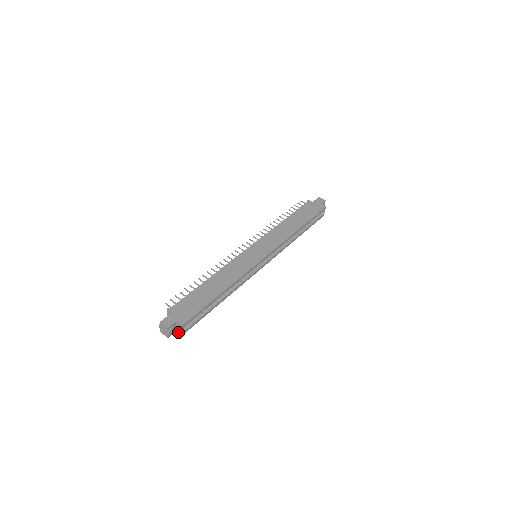
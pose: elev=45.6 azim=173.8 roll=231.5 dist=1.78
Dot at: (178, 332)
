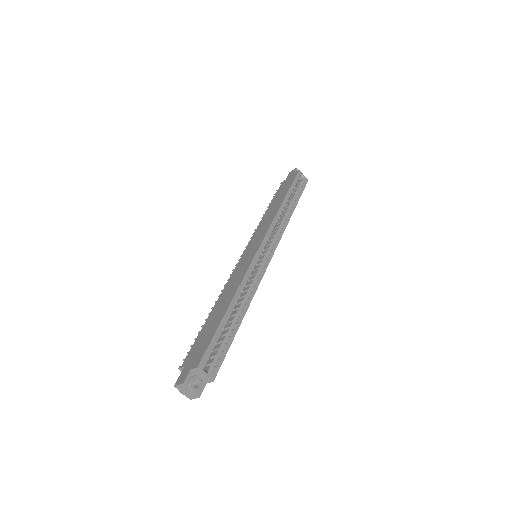
Dot at: (208, 382)
